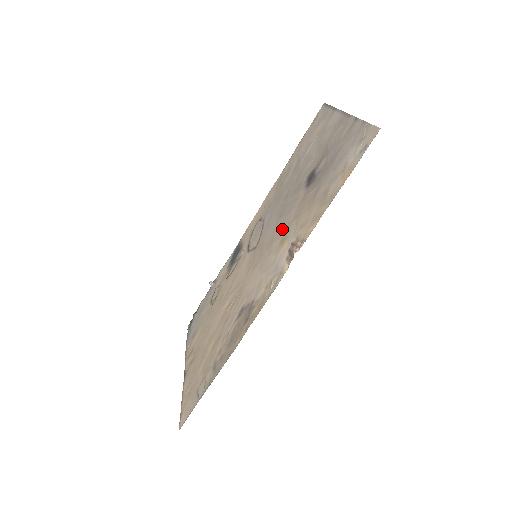
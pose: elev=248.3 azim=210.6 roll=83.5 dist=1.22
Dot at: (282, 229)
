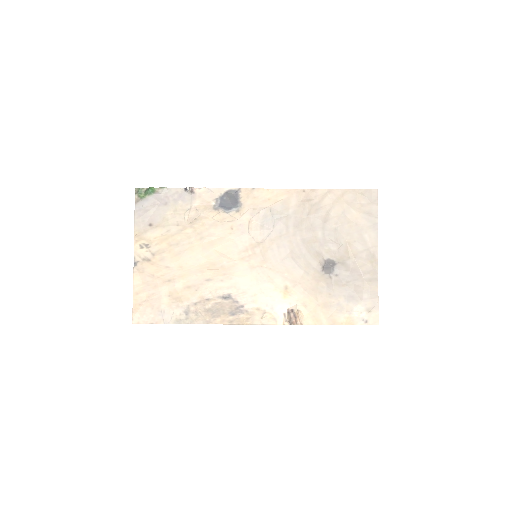
Dot at: (290, 276)
